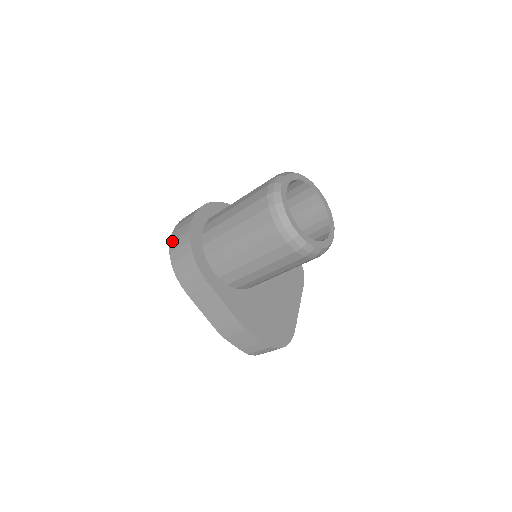
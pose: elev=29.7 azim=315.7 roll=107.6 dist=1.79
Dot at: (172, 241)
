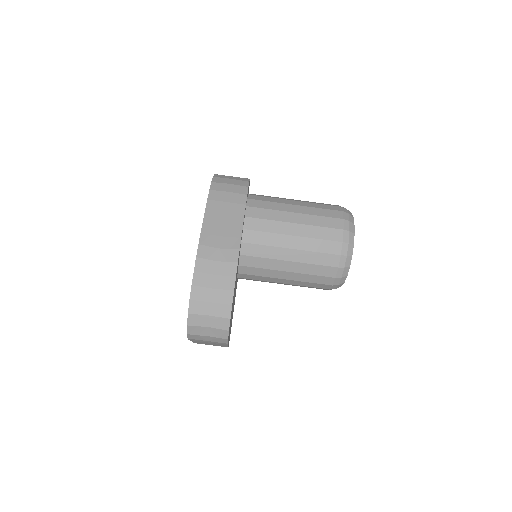
Dot at: occluded
